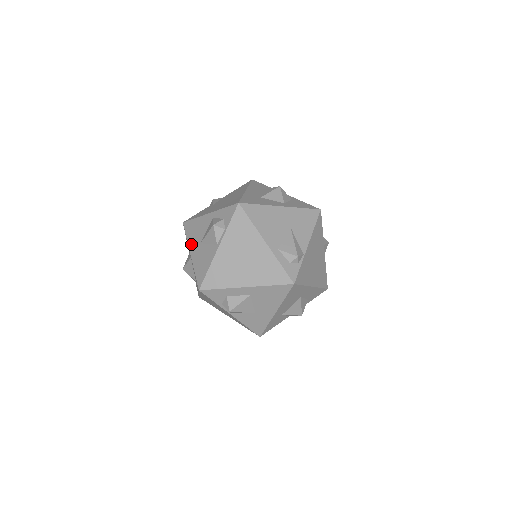
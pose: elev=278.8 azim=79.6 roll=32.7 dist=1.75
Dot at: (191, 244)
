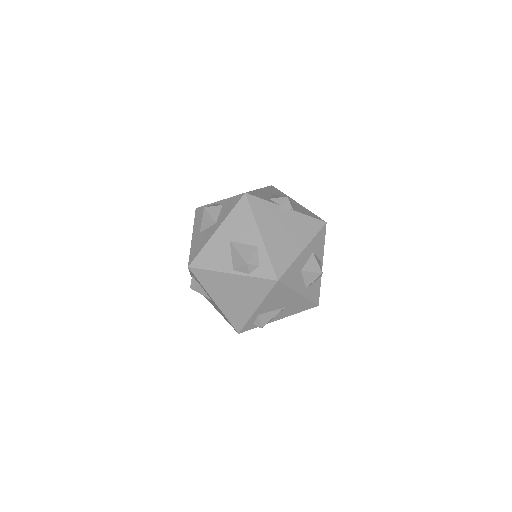
Dot at: (226, 225)
